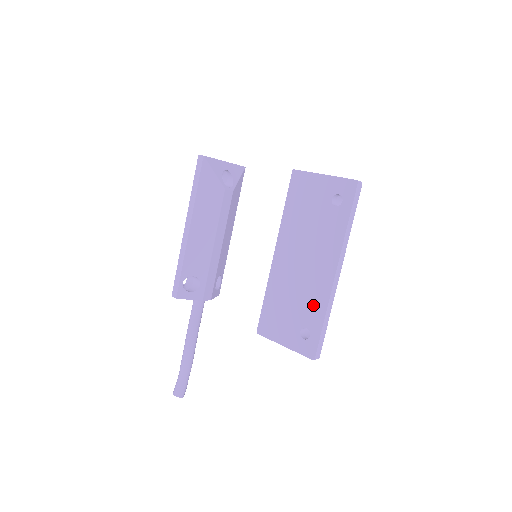
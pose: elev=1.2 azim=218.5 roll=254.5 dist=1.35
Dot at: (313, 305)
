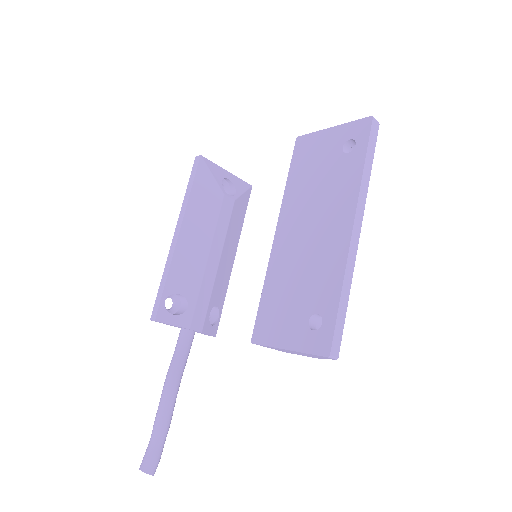
Dot at: (325, 279)
